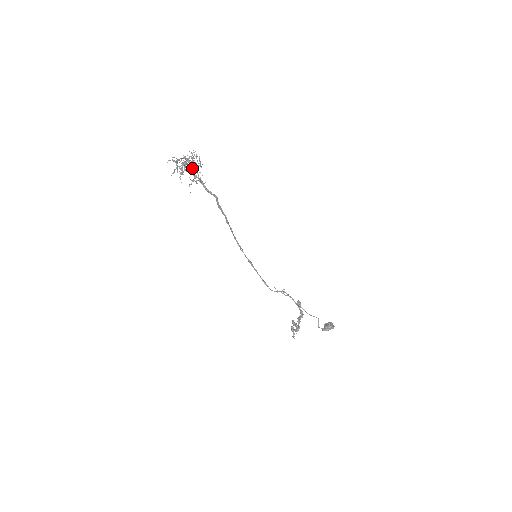
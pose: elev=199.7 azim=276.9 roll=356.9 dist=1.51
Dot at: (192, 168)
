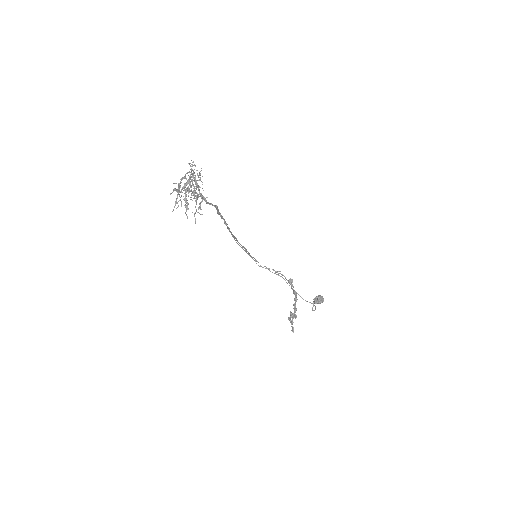
Dot at: (194, 190)
